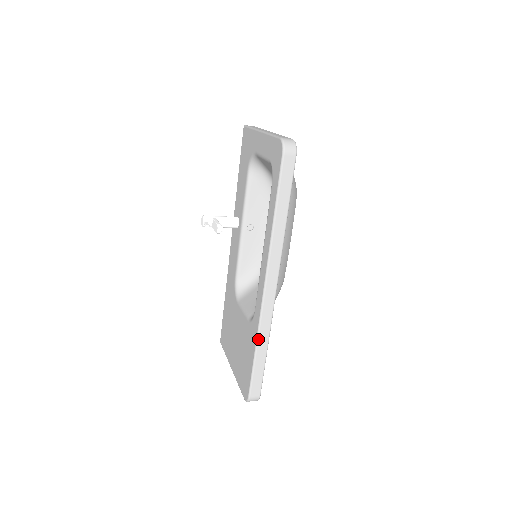
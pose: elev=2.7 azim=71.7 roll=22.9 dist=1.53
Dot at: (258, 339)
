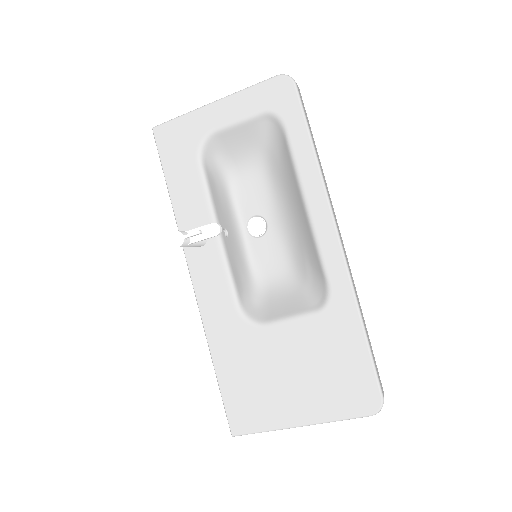
Dot at: (359, 308)
